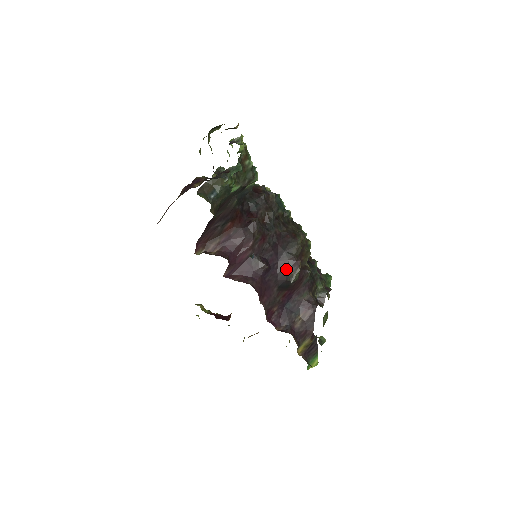
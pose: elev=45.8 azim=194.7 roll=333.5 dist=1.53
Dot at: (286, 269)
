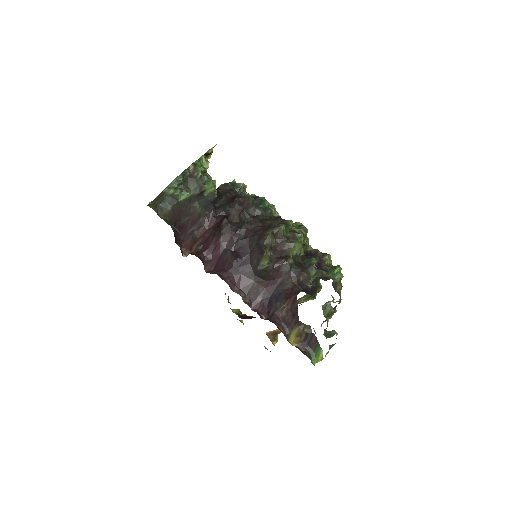
Dot at: (256, 259)
